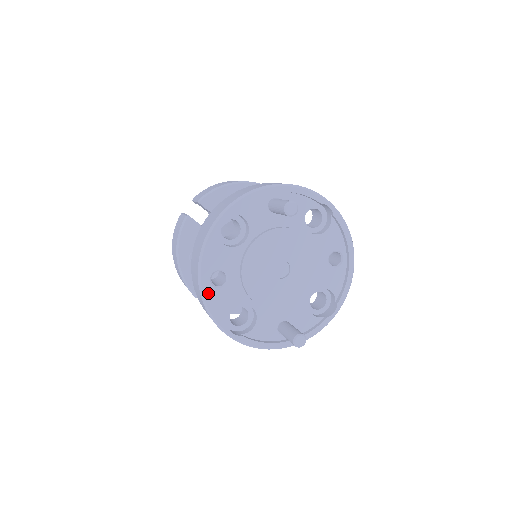
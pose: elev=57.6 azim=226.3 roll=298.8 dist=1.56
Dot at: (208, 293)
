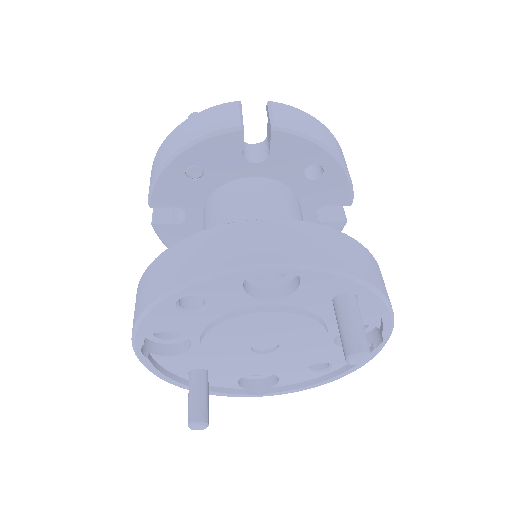
Dot at: (161, 310)
